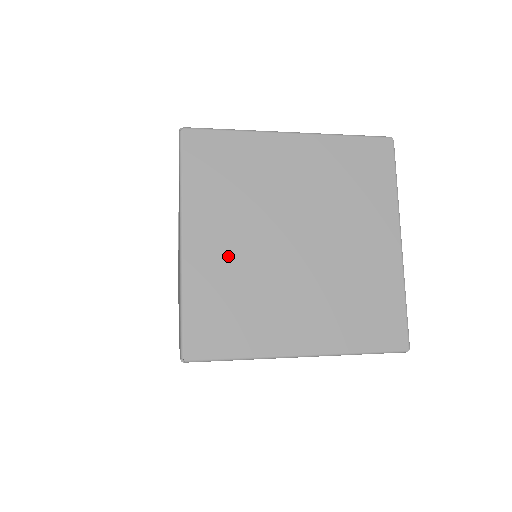
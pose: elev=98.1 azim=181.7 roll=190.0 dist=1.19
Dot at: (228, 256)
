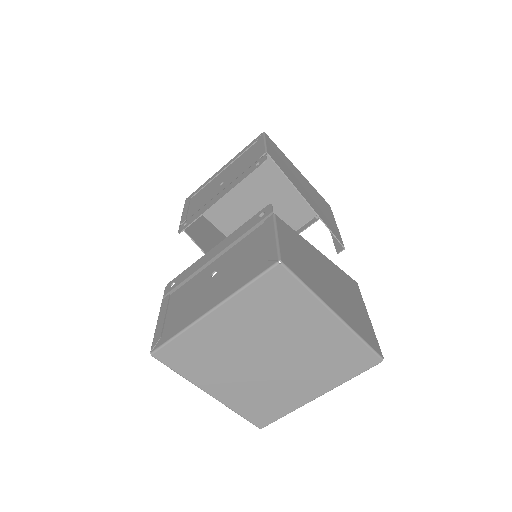
Dot at: (239, 387)
